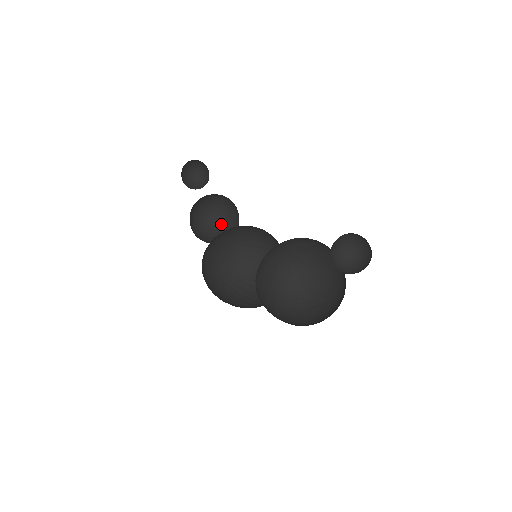
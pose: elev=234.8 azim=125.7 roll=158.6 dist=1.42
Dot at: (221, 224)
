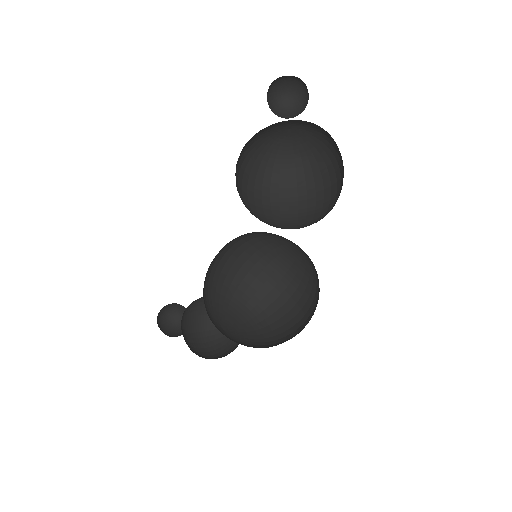
Dot at: (231, 347)
